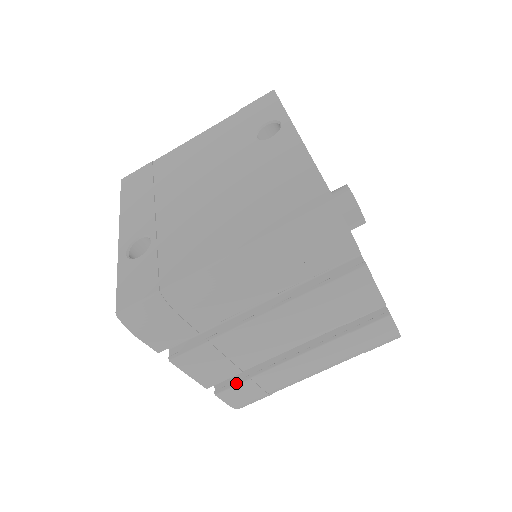
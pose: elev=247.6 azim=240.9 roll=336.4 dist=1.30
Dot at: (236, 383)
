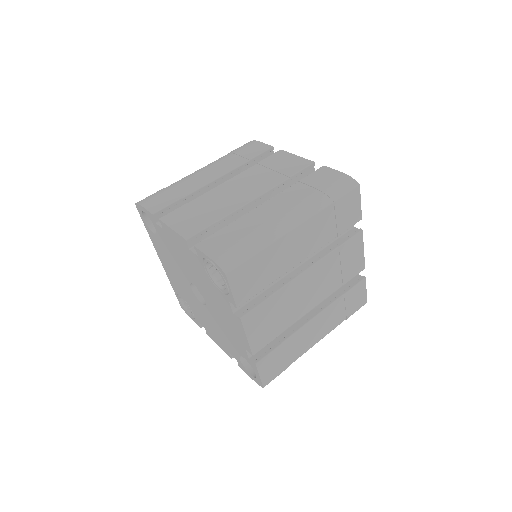
Dot at: (213, 235)
